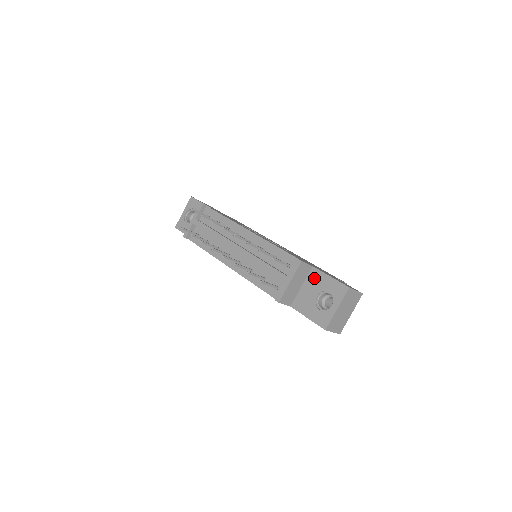
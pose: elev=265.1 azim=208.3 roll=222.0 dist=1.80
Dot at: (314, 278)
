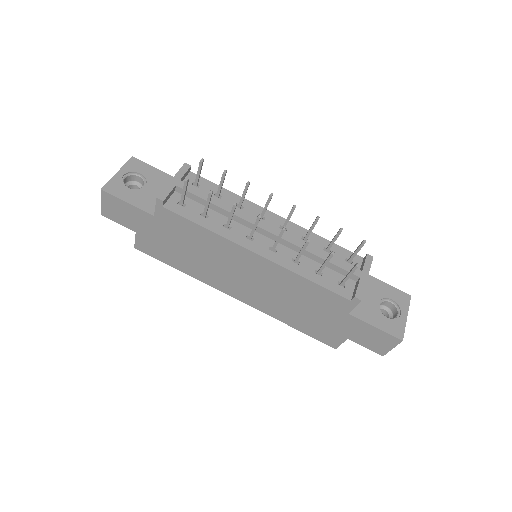
Dot at: (368, 283)
